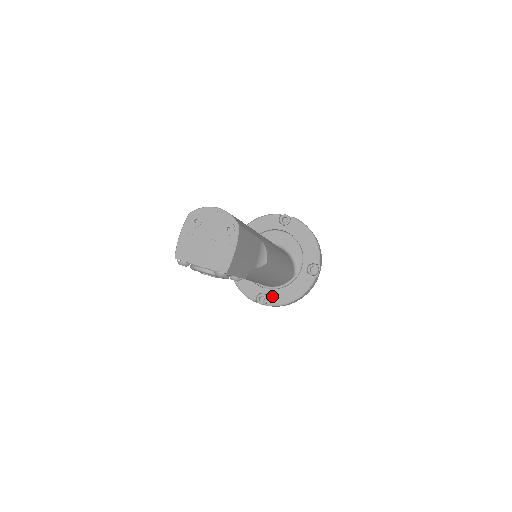
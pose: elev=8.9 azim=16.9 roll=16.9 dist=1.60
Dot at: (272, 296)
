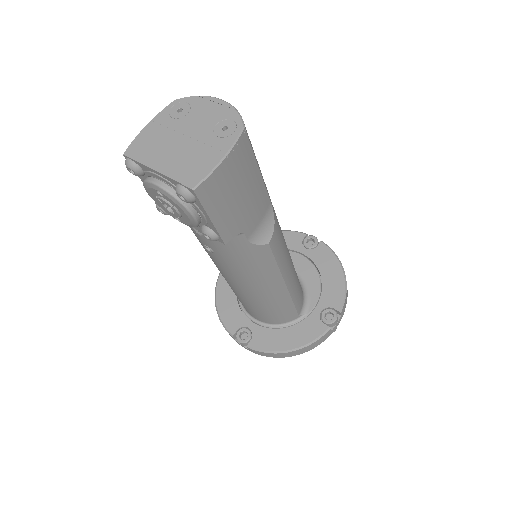
Dot at: (259, 336)
